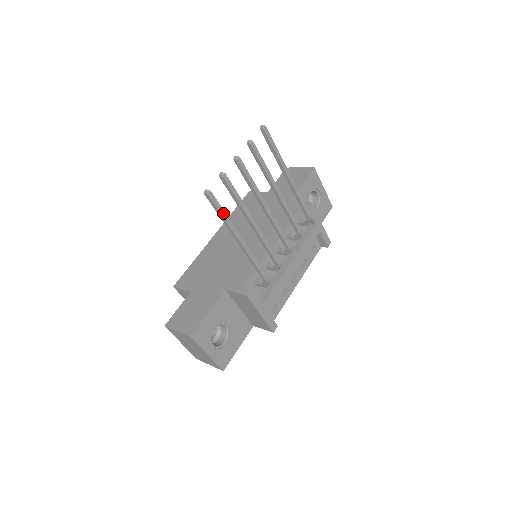
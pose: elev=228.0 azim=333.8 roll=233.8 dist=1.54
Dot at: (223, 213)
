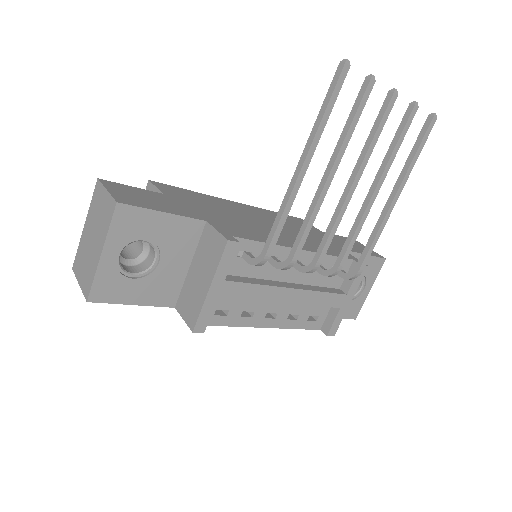
Dot at: (330, 108)
